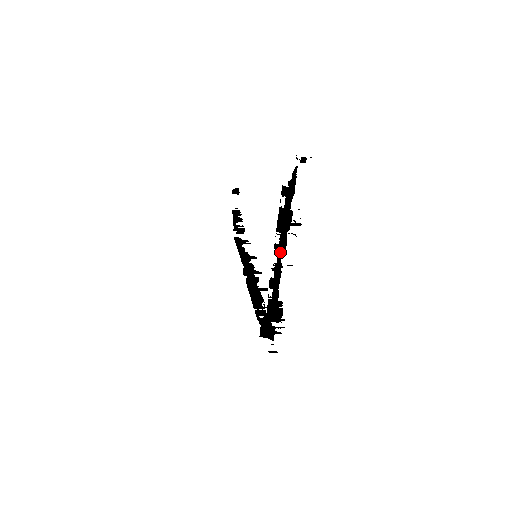
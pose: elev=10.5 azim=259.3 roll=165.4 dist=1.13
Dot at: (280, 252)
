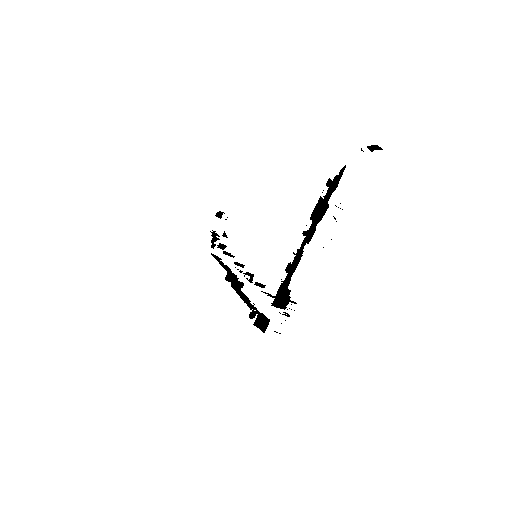
Dot at: (306, 240)
